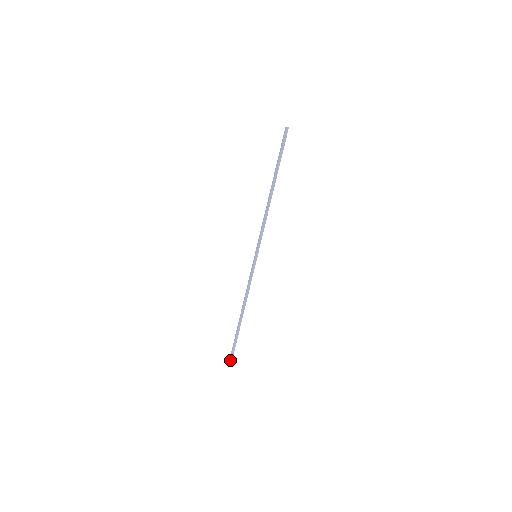
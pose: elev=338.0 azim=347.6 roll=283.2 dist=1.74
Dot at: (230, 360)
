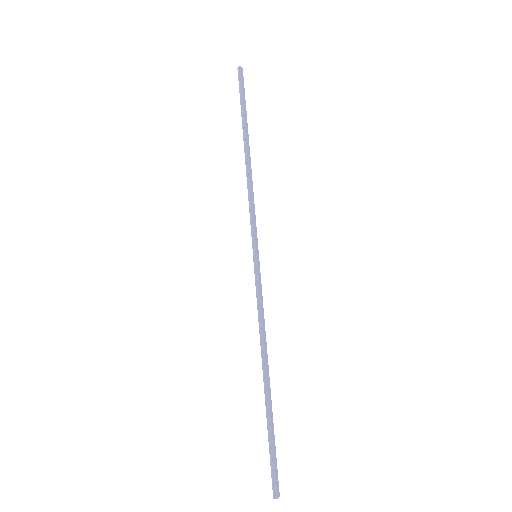
Dot at: (272, 487)
